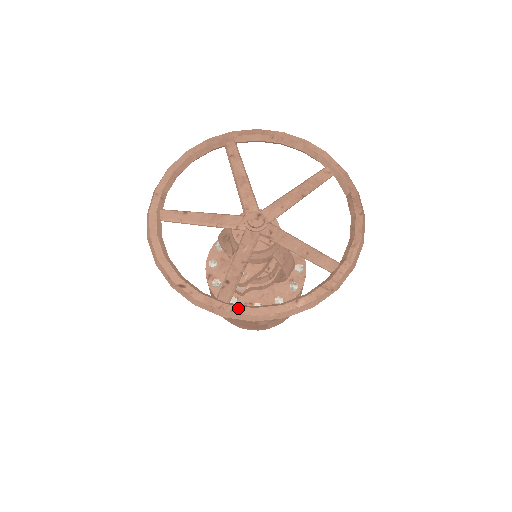
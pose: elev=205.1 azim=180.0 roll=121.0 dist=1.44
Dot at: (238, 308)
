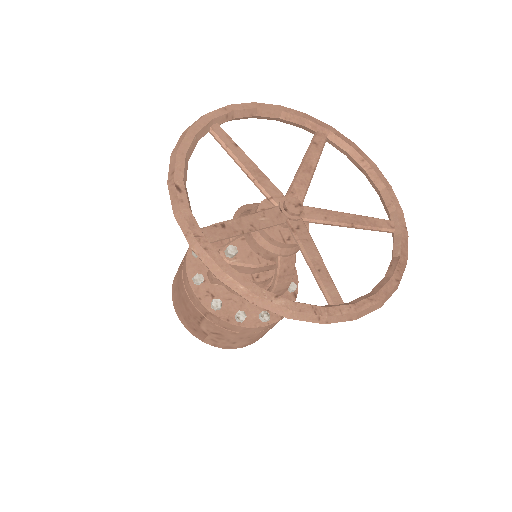
Dot at: (214, 252)
